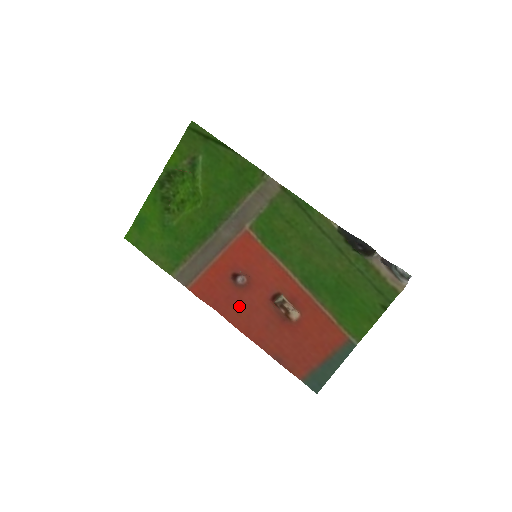
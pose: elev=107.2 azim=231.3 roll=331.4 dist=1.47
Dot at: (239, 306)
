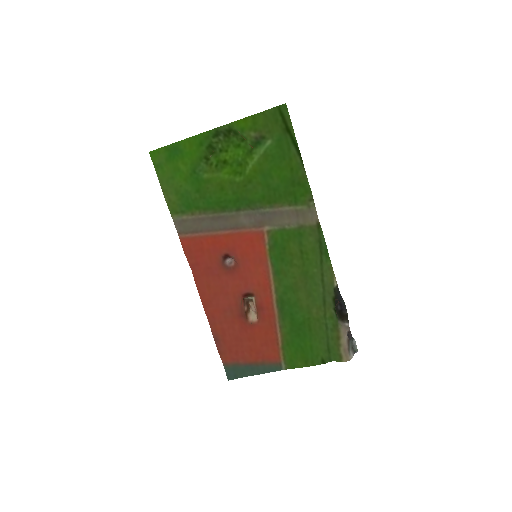
Dot at: (213, 281)
